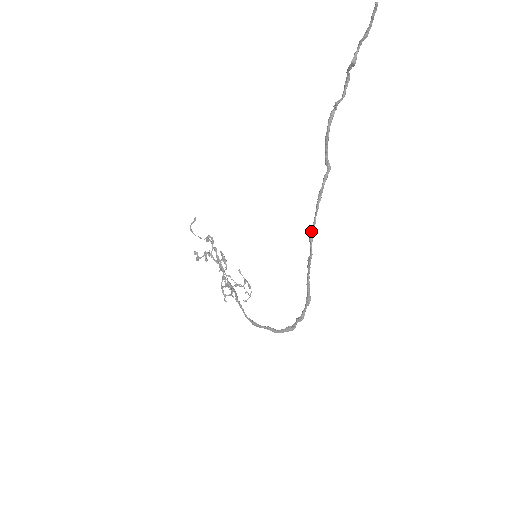
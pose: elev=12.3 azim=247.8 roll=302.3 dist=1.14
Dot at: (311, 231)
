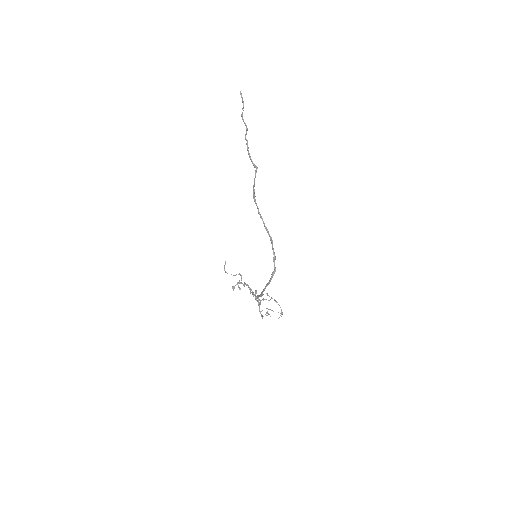
Dot at: (253, 196)
